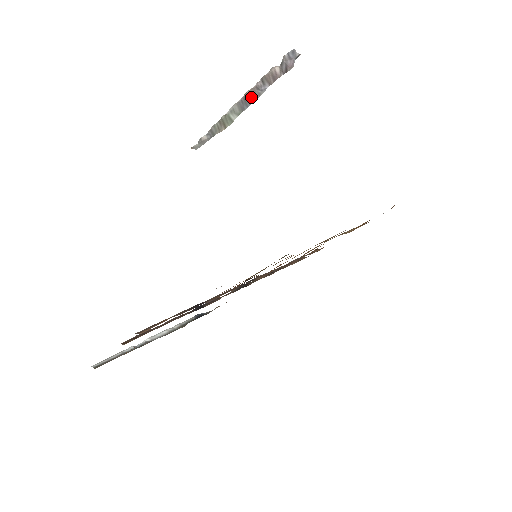
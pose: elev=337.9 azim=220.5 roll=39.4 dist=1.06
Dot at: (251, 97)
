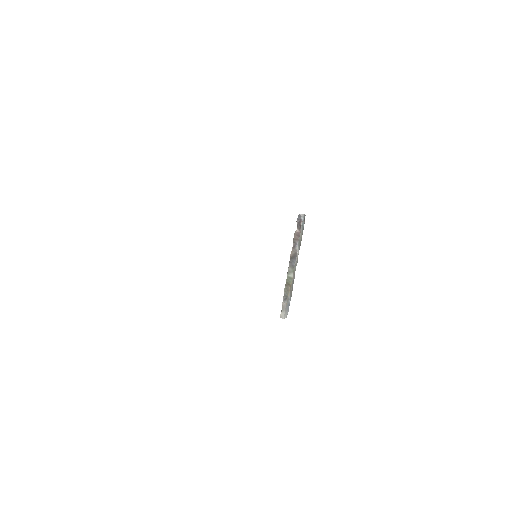
Dot at: (293, 256)
